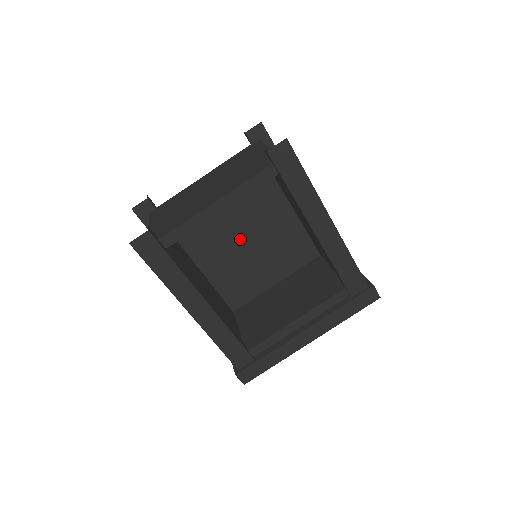
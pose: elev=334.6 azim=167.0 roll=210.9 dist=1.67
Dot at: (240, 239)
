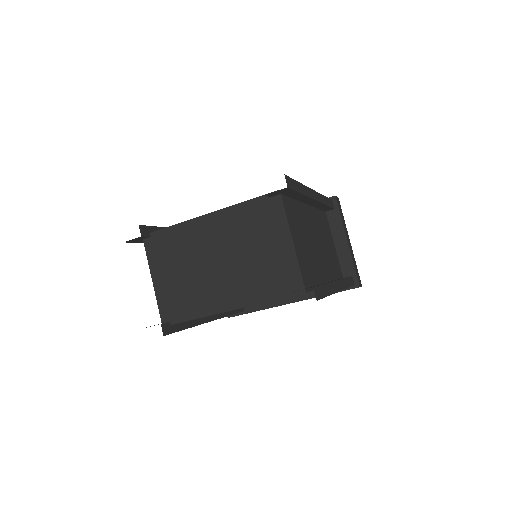
Dot at: occluded
